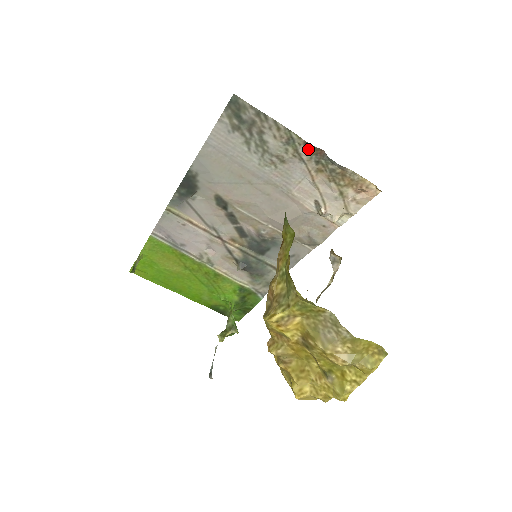
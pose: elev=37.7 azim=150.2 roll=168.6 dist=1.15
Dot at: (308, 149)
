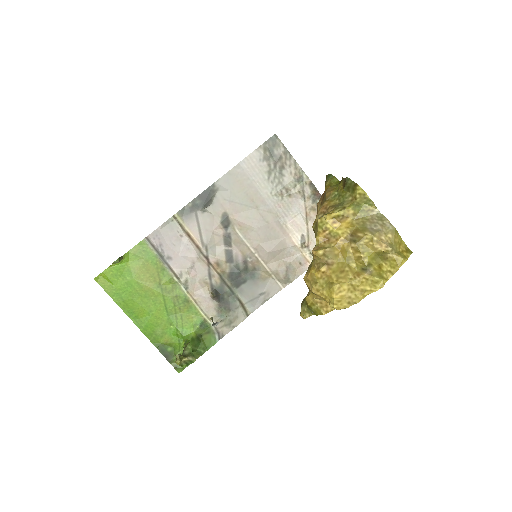
Dot at: (311, 189)
